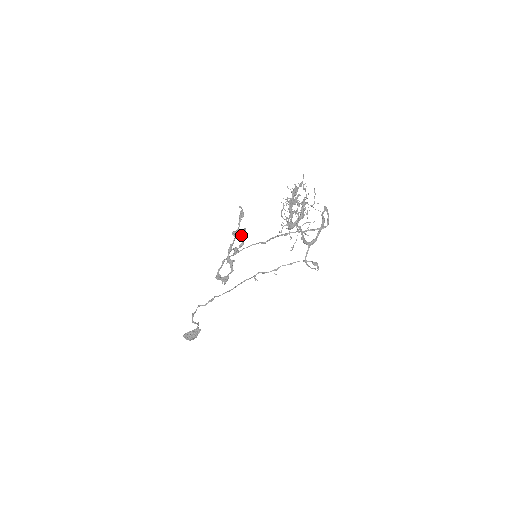
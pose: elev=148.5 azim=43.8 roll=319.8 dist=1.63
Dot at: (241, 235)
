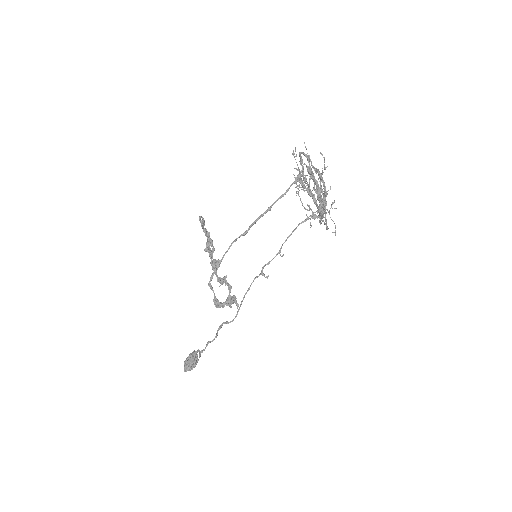
Dot at: occluded
